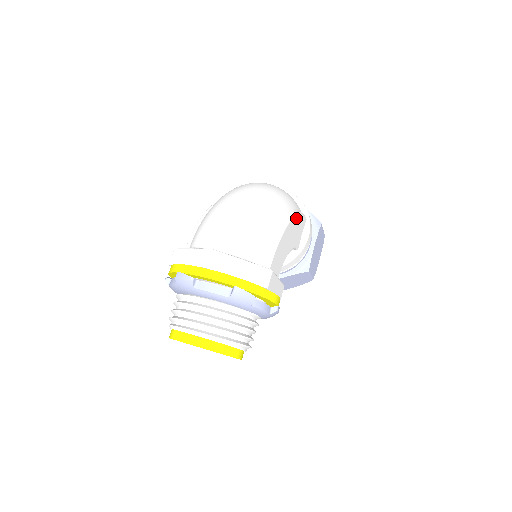
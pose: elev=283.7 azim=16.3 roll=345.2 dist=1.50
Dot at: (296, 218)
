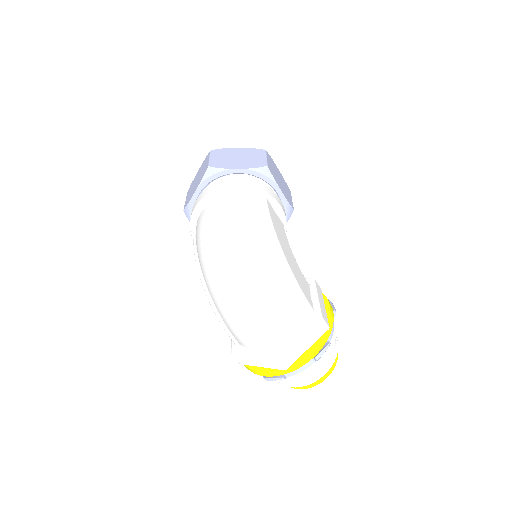
Dot at: (277, 235)
